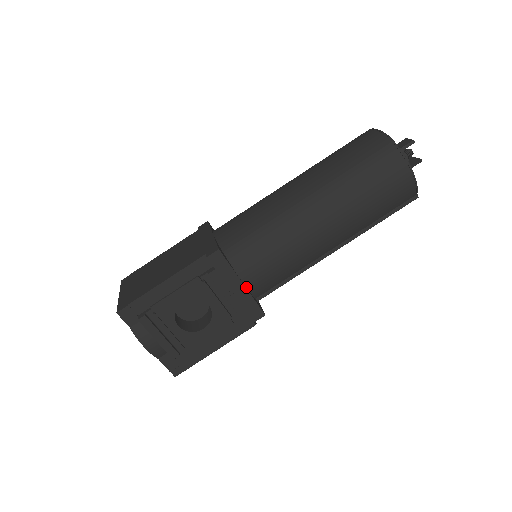
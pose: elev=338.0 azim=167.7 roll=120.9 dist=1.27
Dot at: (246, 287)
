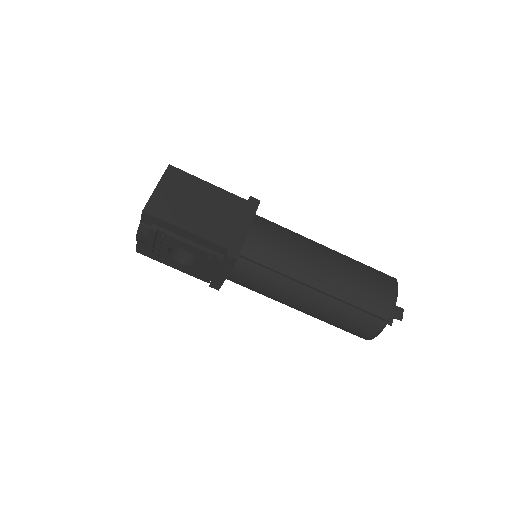
Dot at: (227, 277)
